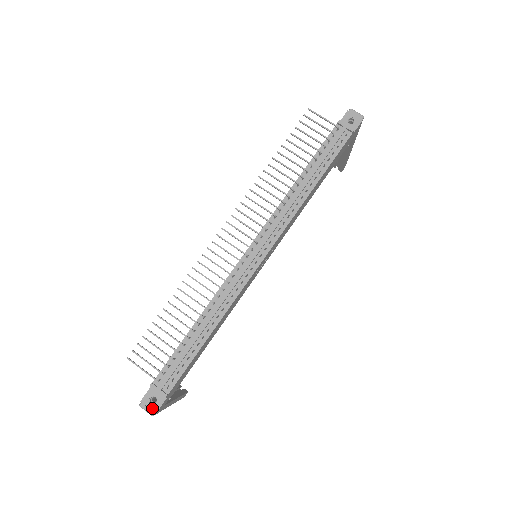
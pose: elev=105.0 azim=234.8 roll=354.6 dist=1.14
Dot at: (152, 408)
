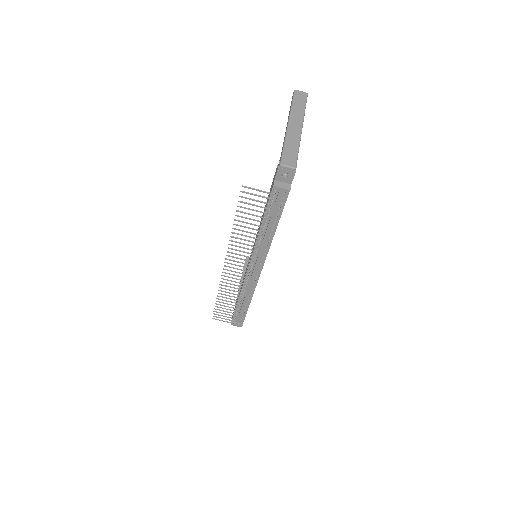
Dot at: (238, 326)
